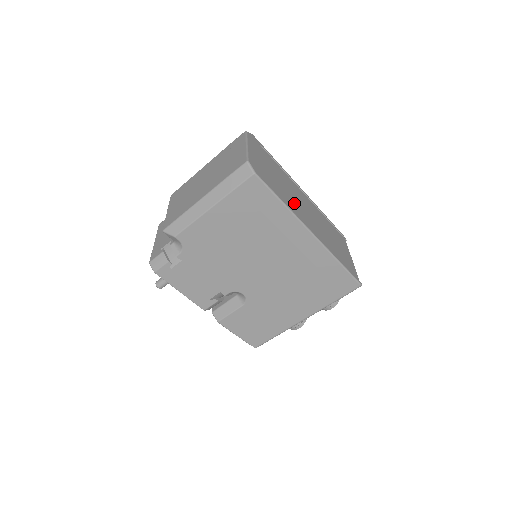
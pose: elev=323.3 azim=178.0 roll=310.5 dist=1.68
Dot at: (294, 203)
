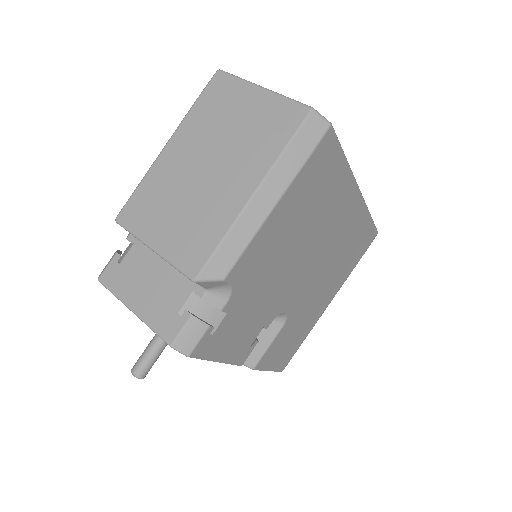
Dot at: occluded
